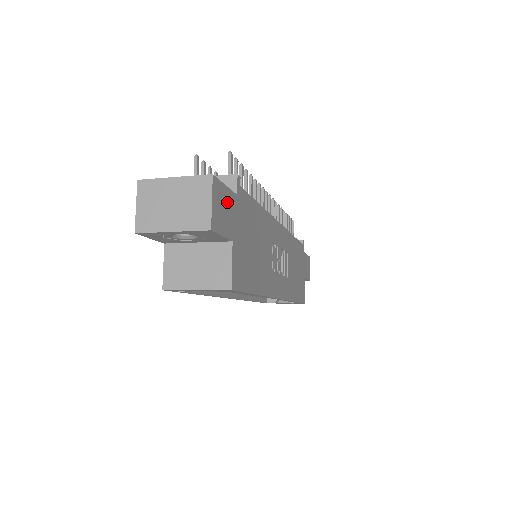
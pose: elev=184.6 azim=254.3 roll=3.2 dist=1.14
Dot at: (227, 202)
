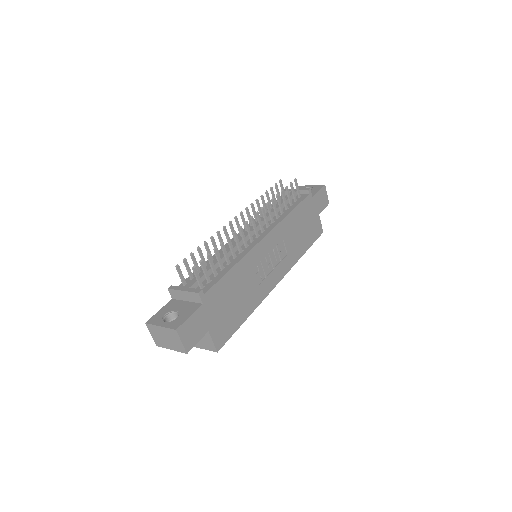
Dot at: (195, 321)
